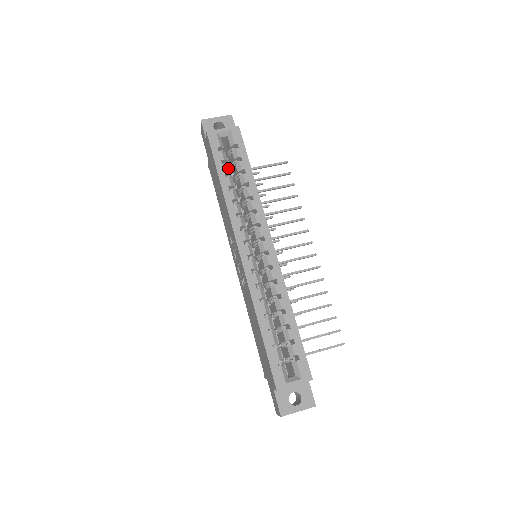
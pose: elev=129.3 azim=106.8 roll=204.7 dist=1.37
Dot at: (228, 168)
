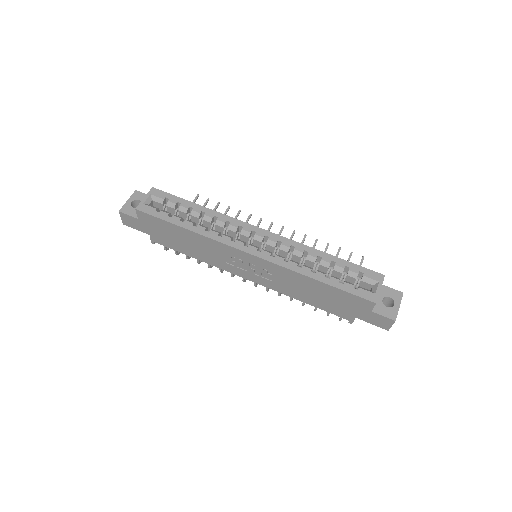
Dot at: (177, 216)
